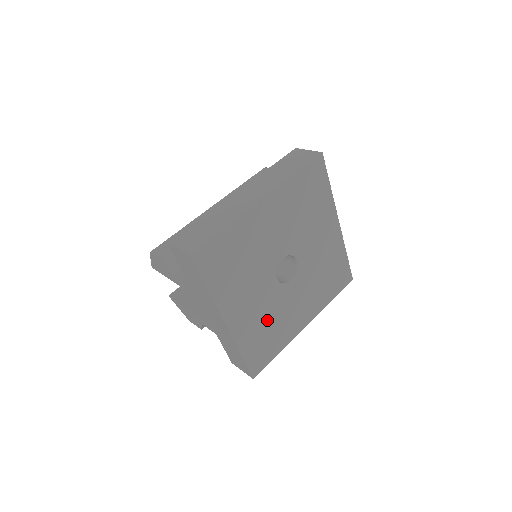
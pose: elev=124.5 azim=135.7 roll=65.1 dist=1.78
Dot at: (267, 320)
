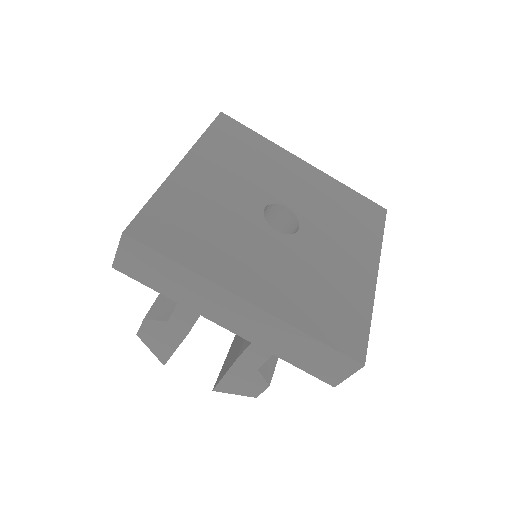
Dot at: (310, 281)
